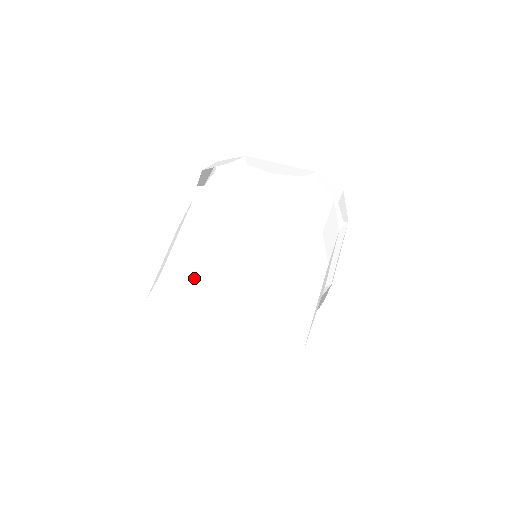
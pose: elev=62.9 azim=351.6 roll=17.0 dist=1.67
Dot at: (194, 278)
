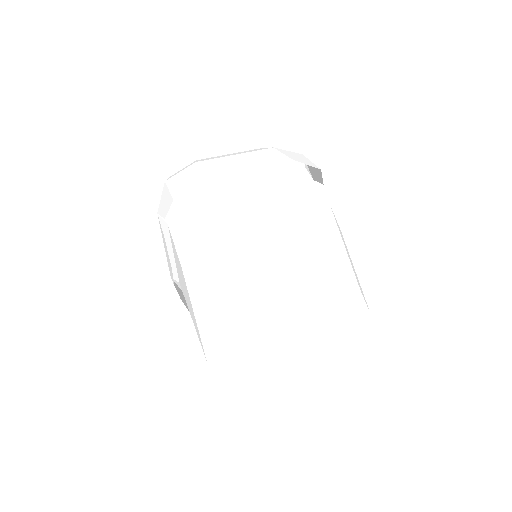
Dot at: (256, 314)
